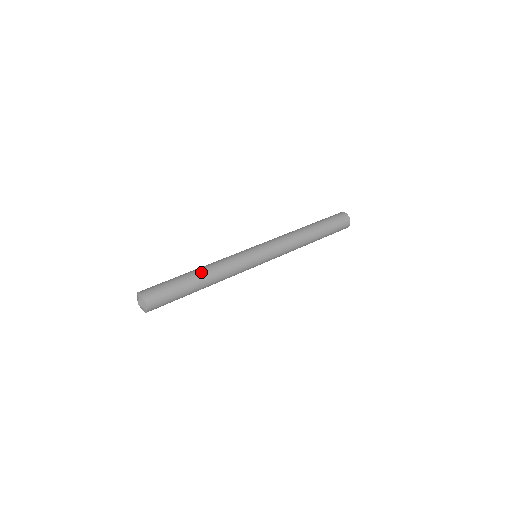
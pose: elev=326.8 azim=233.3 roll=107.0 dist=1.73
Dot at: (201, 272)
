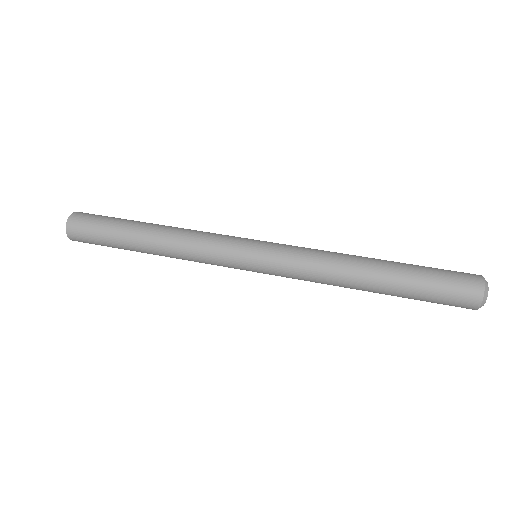
Dot at: (150, 242)
